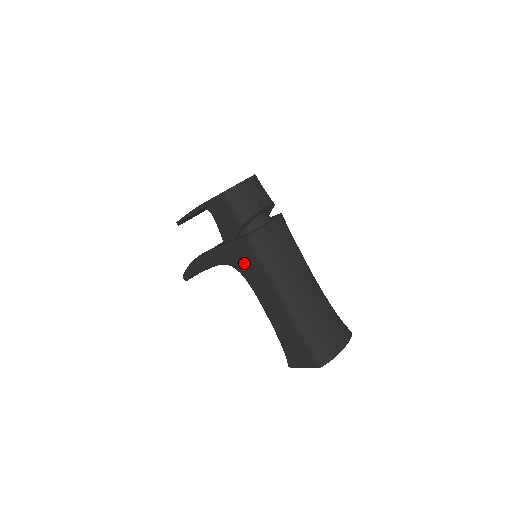
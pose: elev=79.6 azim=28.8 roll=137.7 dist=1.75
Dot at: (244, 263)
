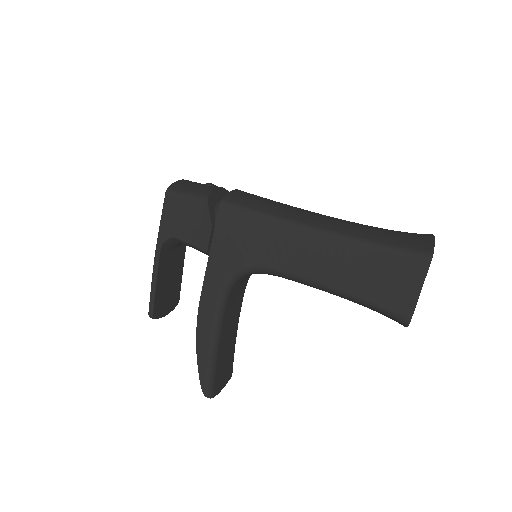
Dot at: (243, 246)
